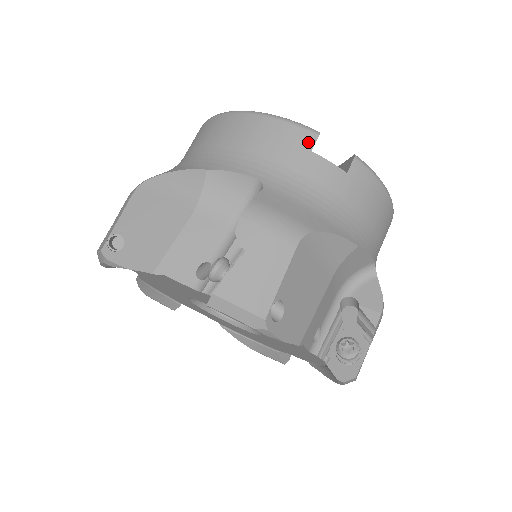
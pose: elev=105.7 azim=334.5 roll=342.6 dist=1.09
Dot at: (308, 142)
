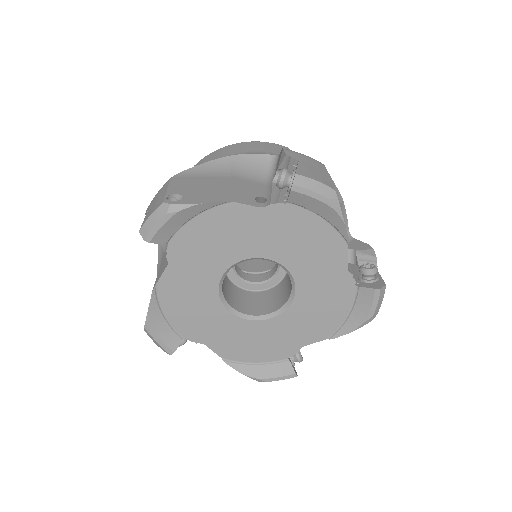
Dot at: occluded
